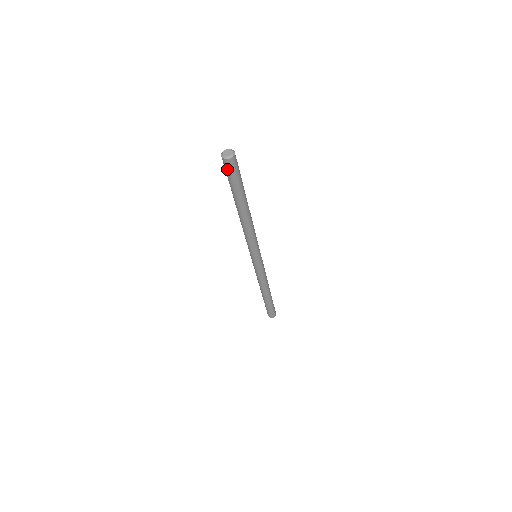
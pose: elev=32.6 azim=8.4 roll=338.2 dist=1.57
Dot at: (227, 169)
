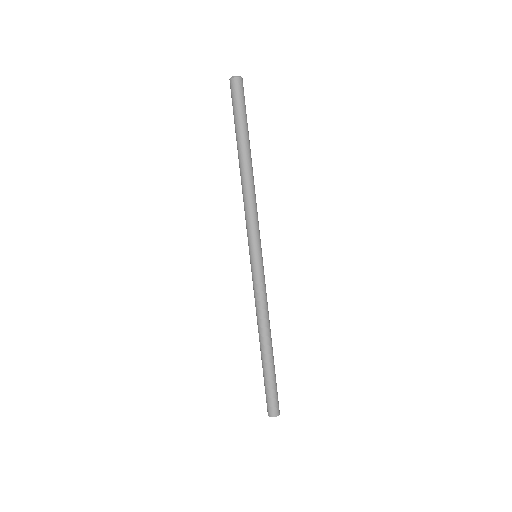
Dot at: (231, 94)
